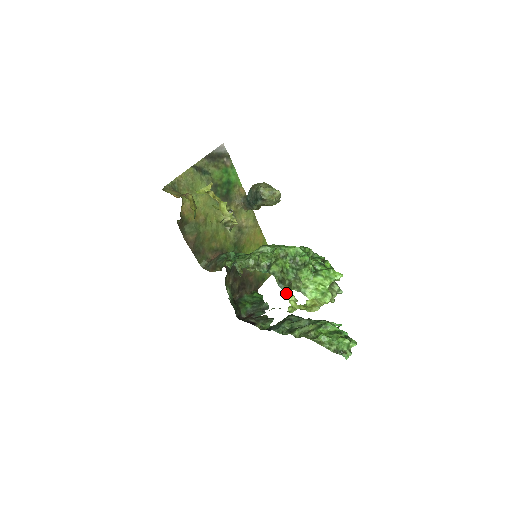
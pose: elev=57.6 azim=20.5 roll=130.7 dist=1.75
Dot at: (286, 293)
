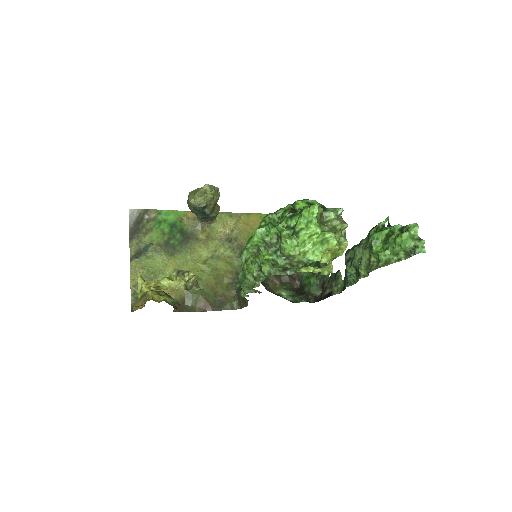
Dot at: occluded
